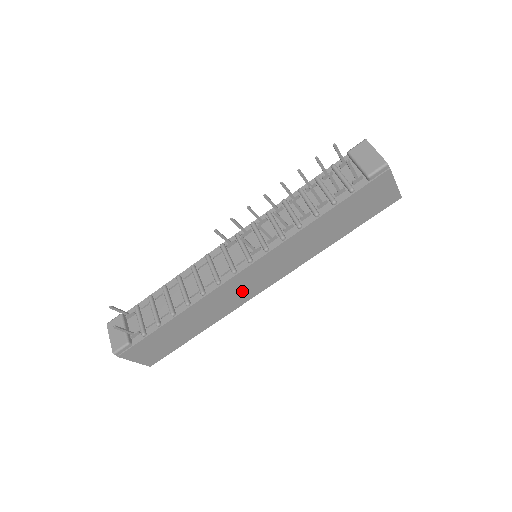
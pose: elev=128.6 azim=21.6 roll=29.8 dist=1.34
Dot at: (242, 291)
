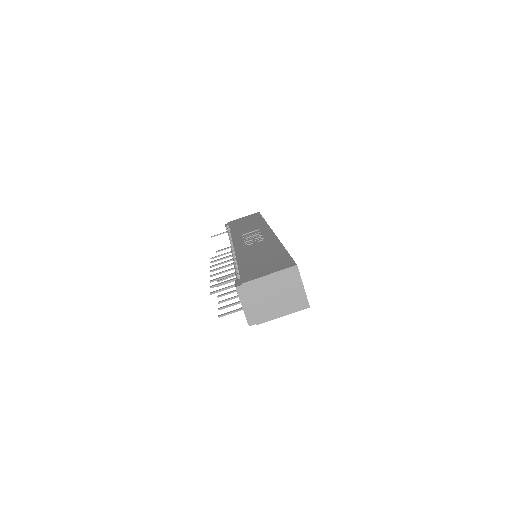
Dot at: occluded
